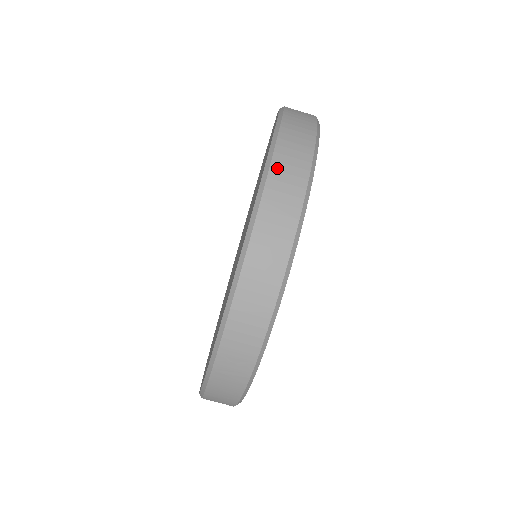
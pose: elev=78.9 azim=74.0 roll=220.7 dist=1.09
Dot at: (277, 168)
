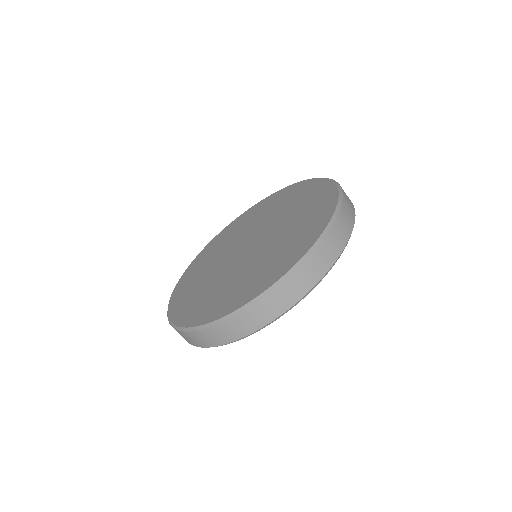
Dot at: (342, 214)
